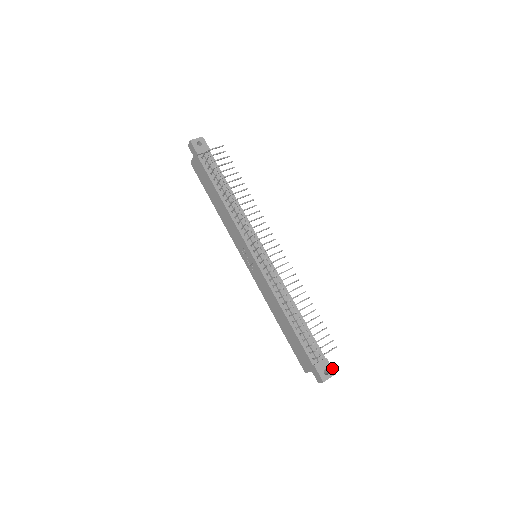
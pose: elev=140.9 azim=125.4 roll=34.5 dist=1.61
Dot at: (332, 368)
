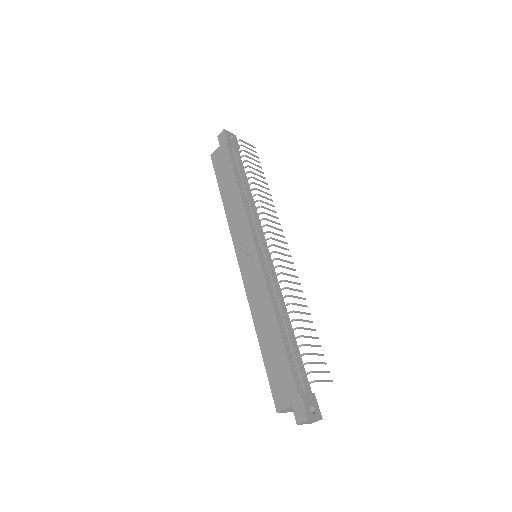
Dot at: (319, 409)
